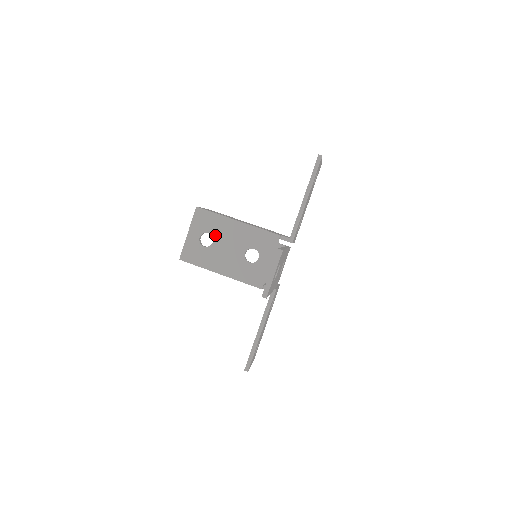
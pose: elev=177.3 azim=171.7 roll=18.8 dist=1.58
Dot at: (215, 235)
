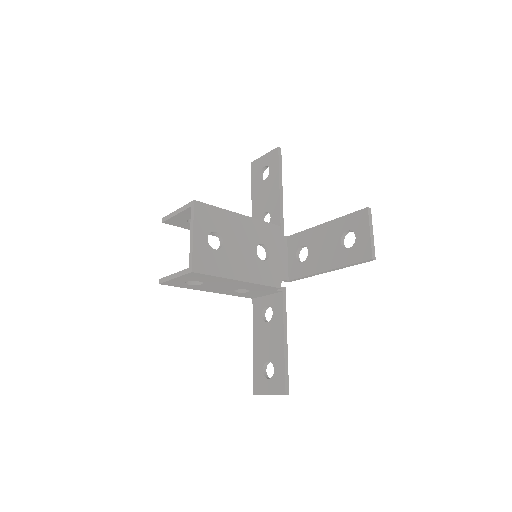
Dot at: (223, 233)
